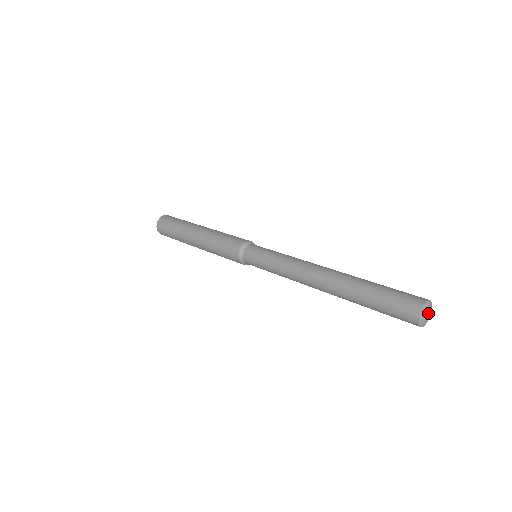
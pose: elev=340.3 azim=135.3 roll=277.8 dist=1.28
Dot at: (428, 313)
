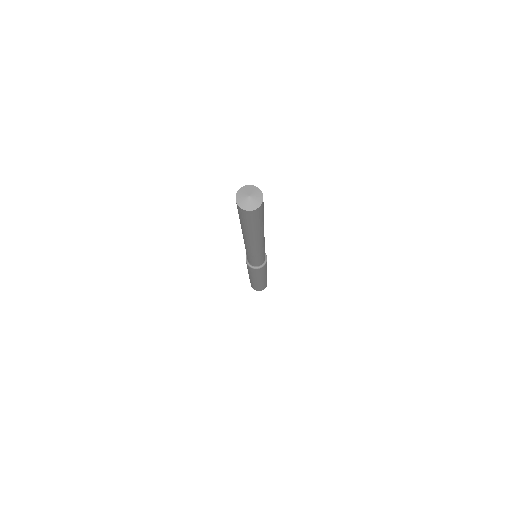
Dot at: (246, 194)
